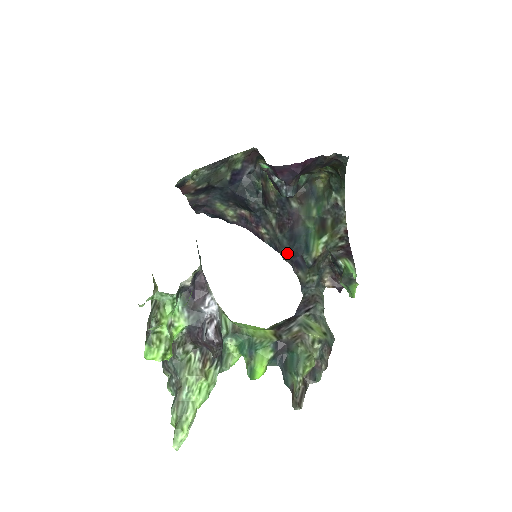
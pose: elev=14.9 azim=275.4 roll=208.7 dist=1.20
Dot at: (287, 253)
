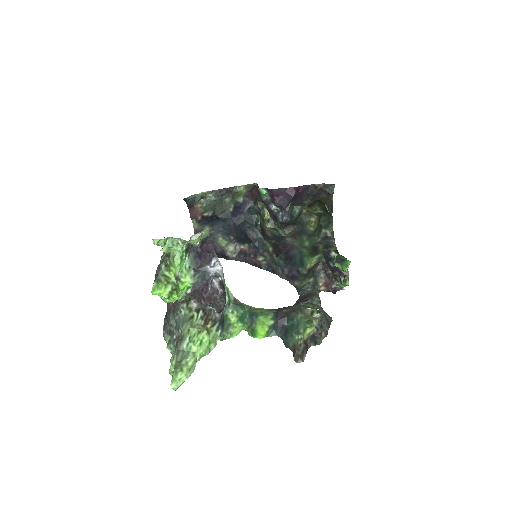
Dot at: (283, 270)
